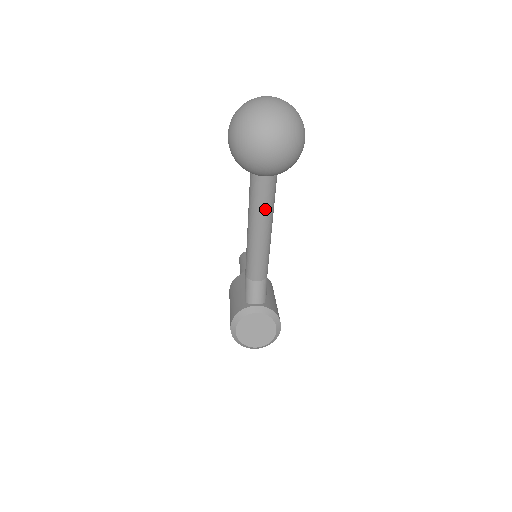
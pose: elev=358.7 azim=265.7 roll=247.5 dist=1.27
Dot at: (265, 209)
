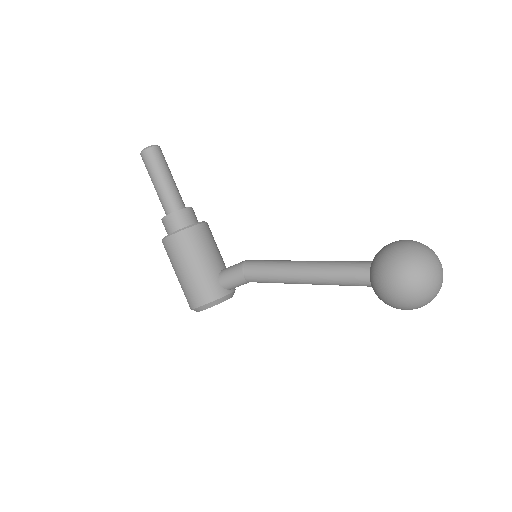
Dot at: occluded
